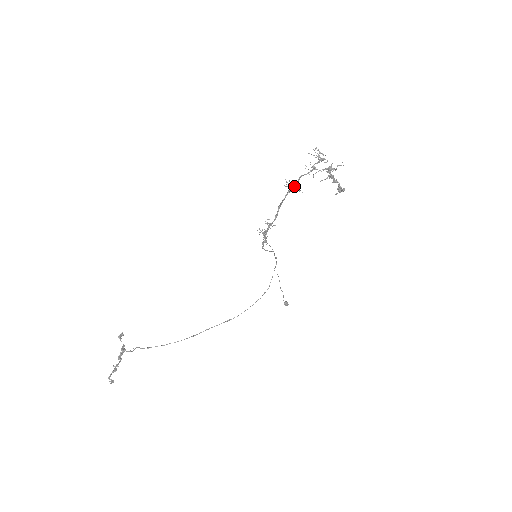
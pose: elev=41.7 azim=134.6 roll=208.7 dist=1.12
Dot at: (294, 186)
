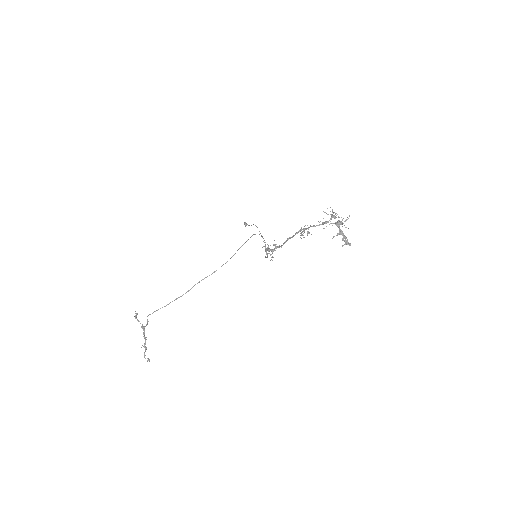
Dot at: occluded
